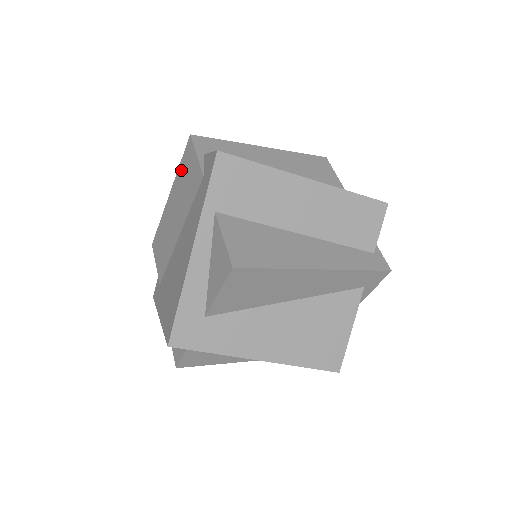
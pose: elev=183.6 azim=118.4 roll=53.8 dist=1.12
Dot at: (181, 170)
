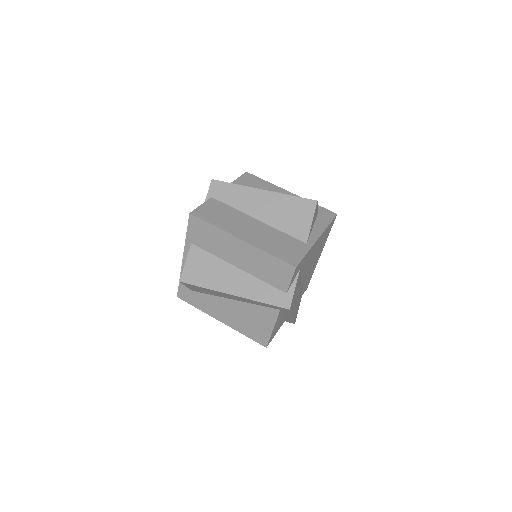
Dot at: occluded
